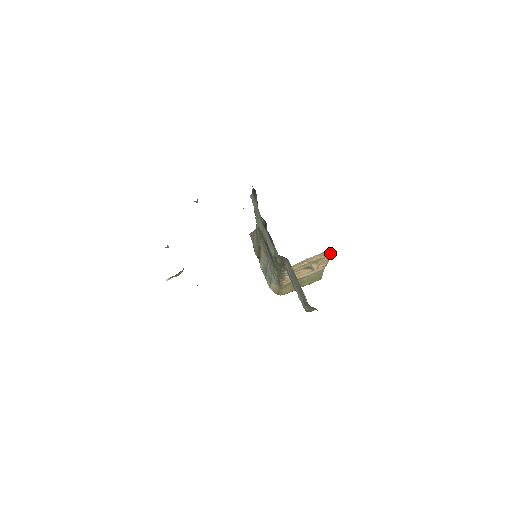
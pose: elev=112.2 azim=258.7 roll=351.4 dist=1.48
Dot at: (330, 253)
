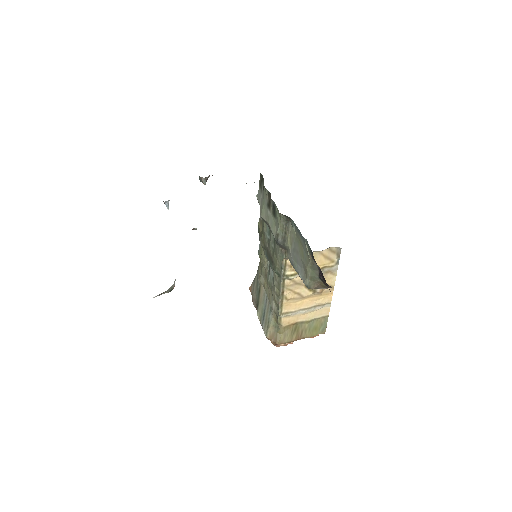
Dot at: (335, 261)
